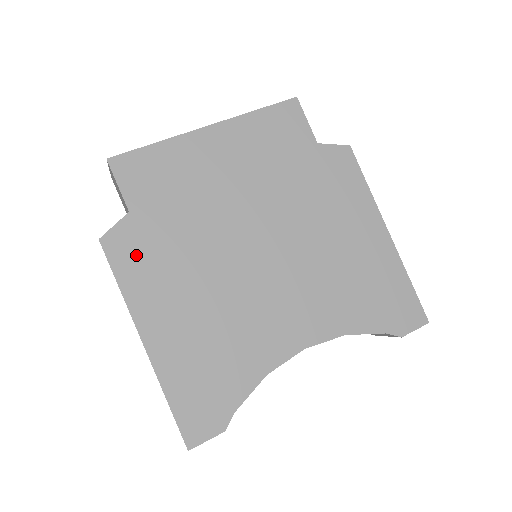
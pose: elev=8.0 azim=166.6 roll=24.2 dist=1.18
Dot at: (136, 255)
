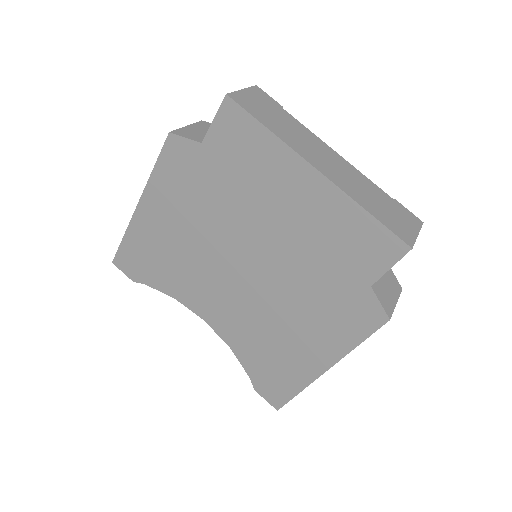
Dot at: (179, 168)
